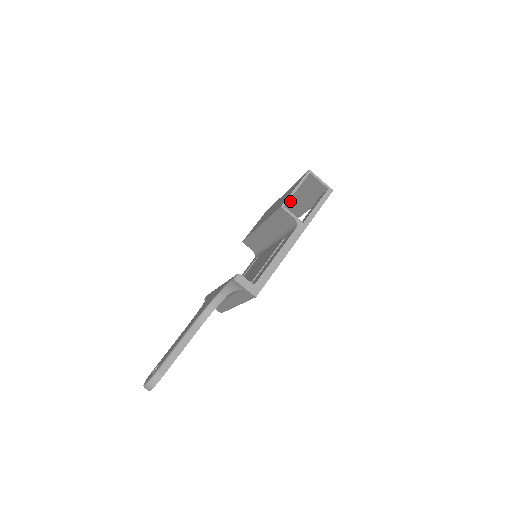
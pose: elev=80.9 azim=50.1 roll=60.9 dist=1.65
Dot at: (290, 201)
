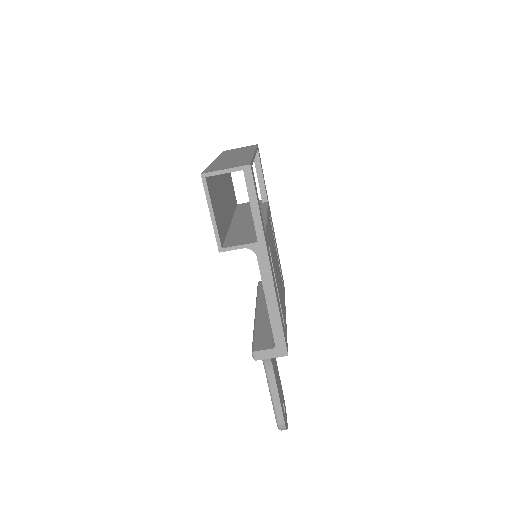
Dot at: occluded
